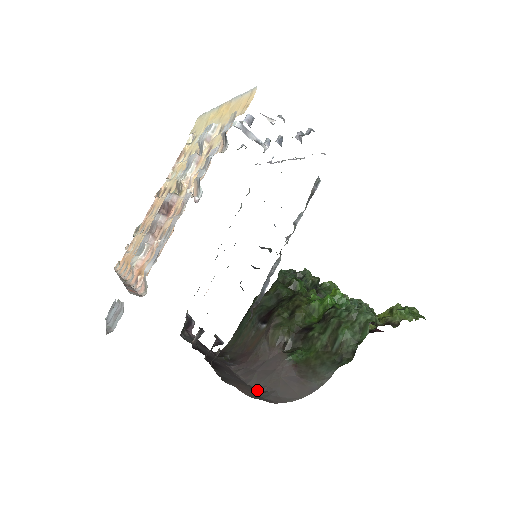
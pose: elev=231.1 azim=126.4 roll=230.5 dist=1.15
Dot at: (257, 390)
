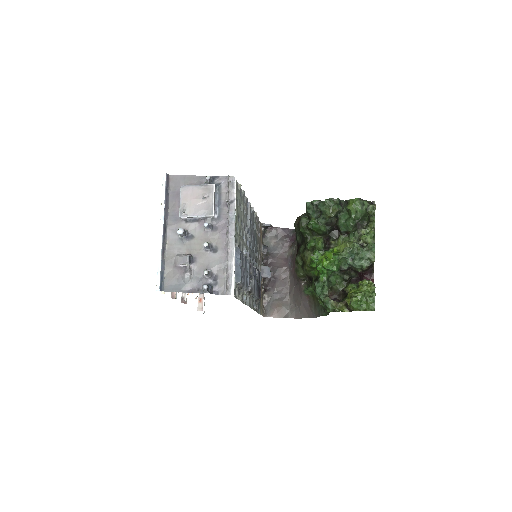
Dot at: (291, 303)
